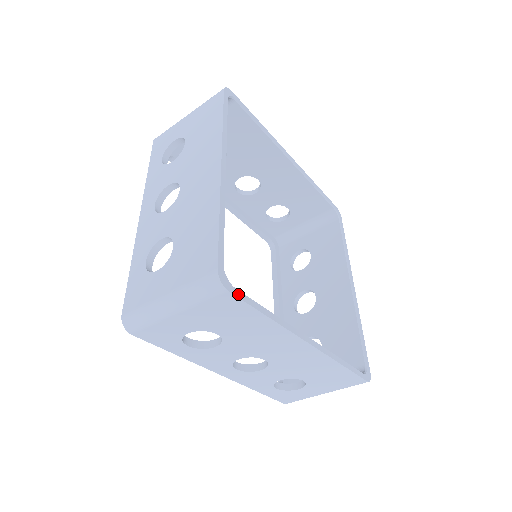
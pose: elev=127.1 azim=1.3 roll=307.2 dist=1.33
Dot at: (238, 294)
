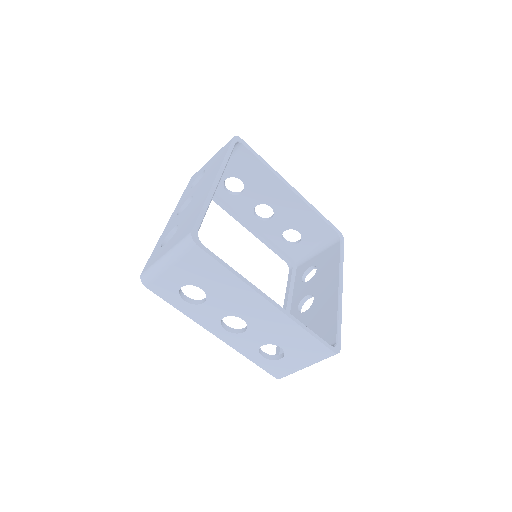
Dot at: (206, 250)
